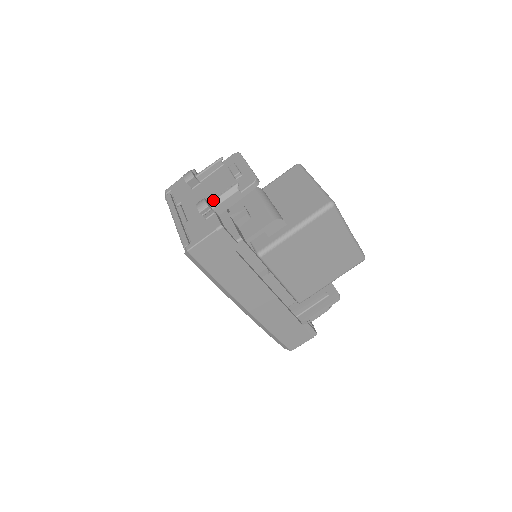
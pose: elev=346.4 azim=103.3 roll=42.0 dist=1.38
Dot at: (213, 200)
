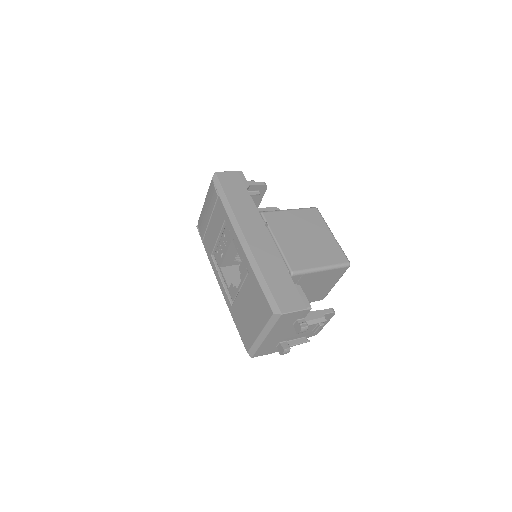
Dot at: occluded
